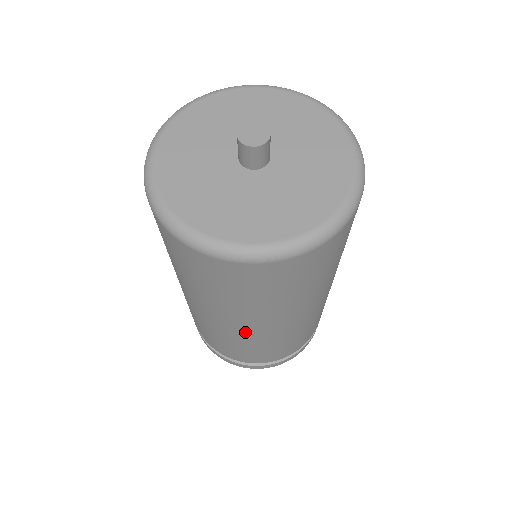
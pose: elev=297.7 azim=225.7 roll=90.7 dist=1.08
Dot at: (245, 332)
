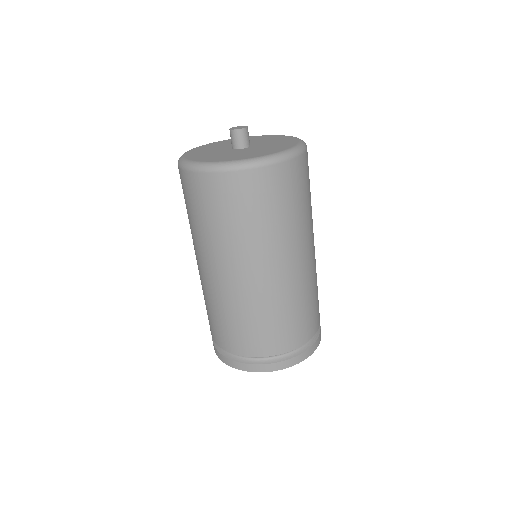
Dot at: (260, 284)
